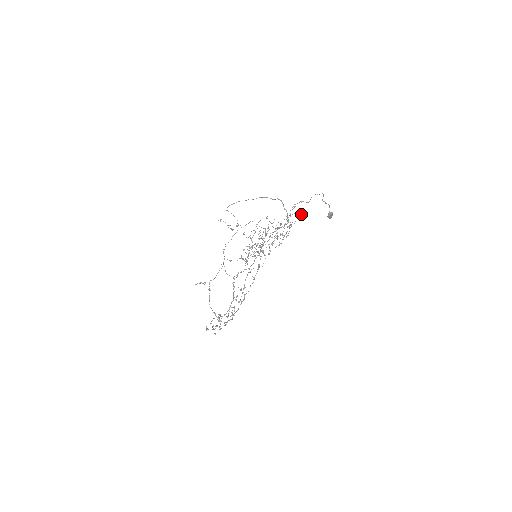
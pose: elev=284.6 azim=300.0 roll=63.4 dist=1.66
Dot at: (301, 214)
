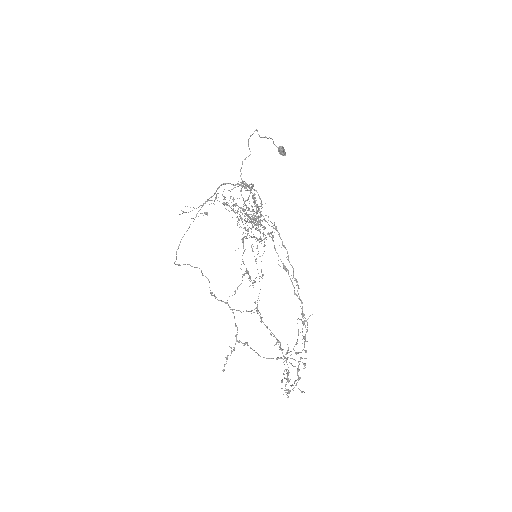
Dot at: occluded
